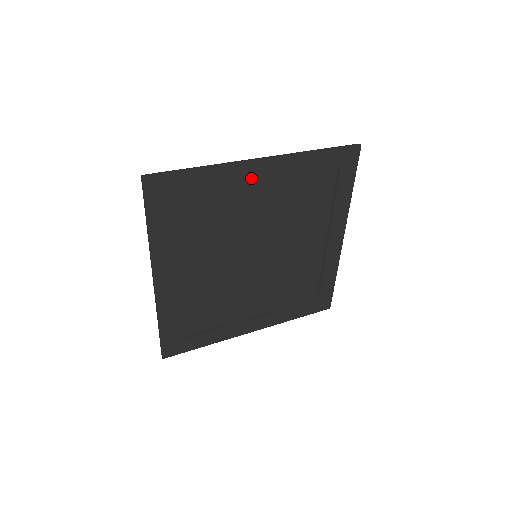
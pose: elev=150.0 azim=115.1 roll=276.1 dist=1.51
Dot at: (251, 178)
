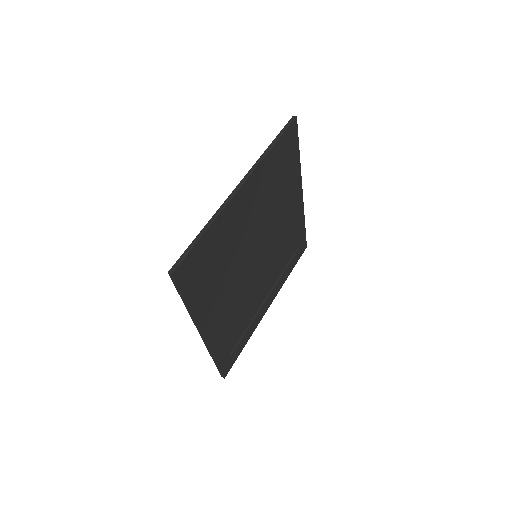
Dot at: (239, 206)
